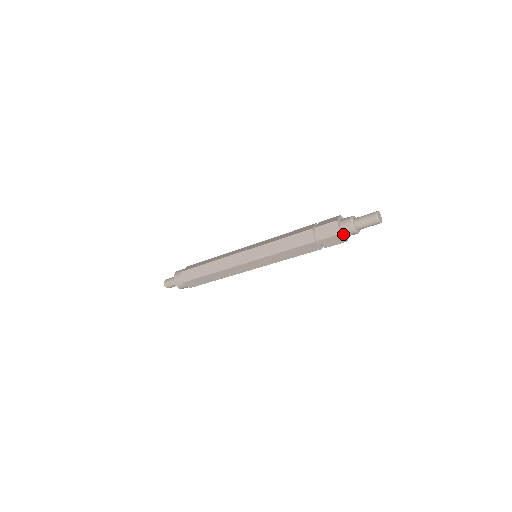
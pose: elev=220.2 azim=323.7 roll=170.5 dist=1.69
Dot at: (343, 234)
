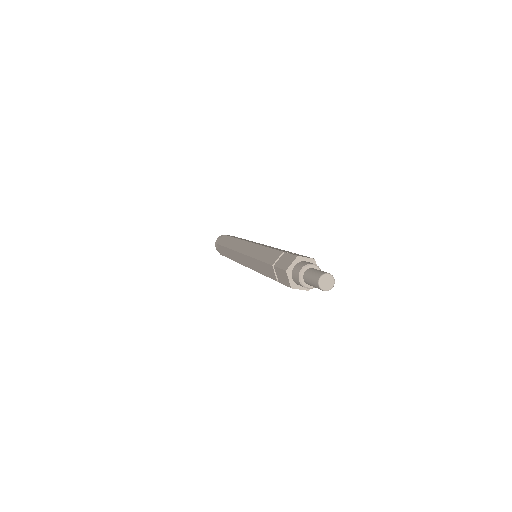
Dot at: (299, 285)
